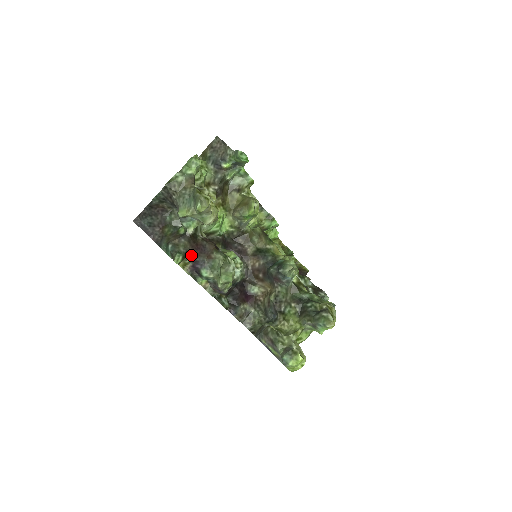
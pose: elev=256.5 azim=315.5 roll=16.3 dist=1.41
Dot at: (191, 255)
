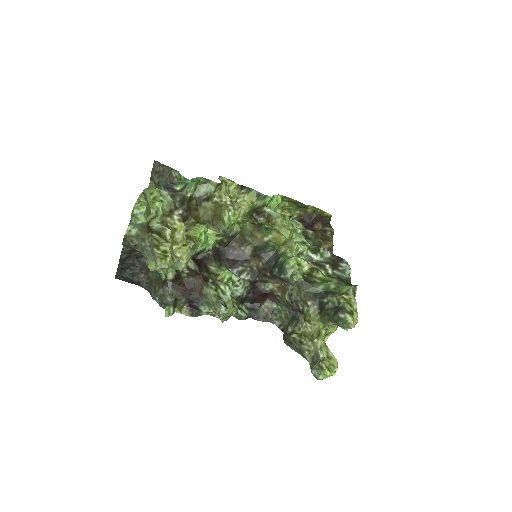
Dot at: (182, 299)
